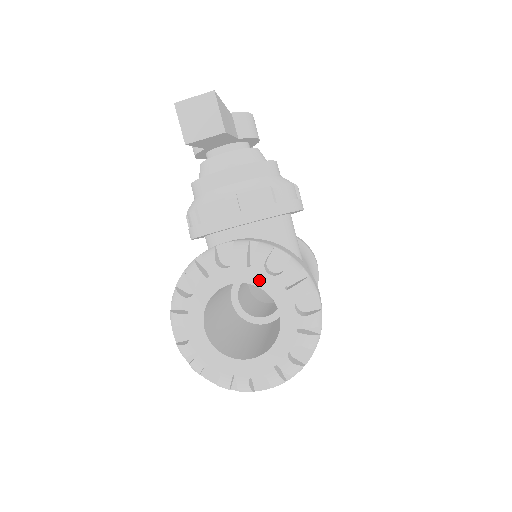
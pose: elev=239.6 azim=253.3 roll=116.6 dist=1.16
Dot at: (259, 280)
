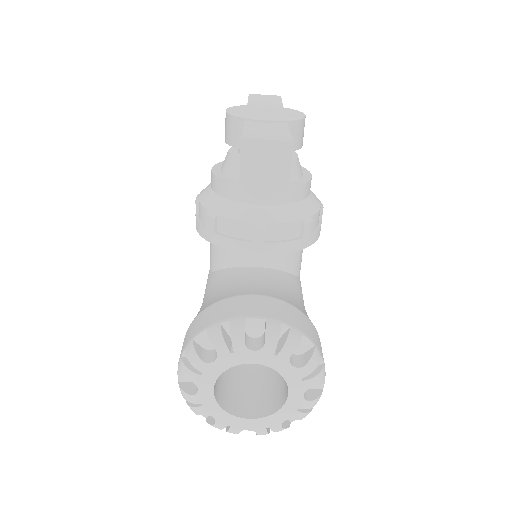
Dot at: (281, 367)
